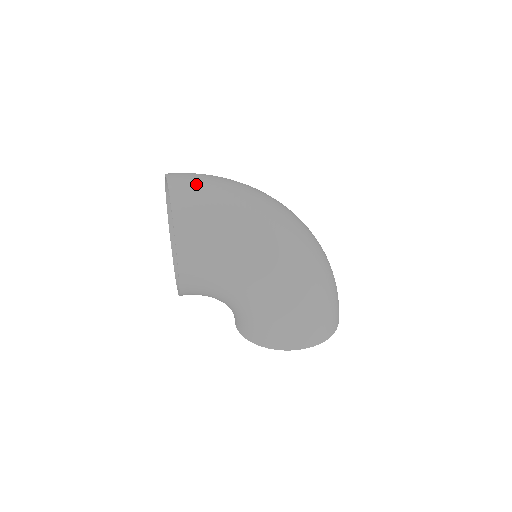
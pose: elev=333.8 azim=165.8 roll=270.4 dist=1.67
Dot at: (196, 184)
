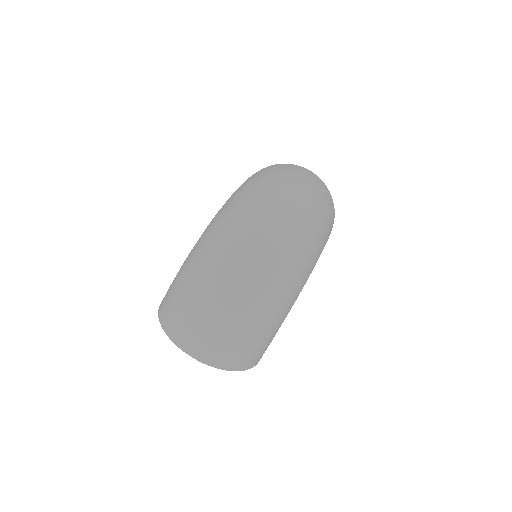
Dot at: (222, 345)
